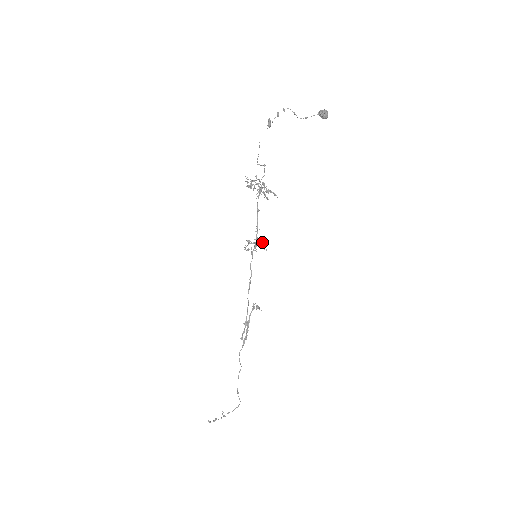
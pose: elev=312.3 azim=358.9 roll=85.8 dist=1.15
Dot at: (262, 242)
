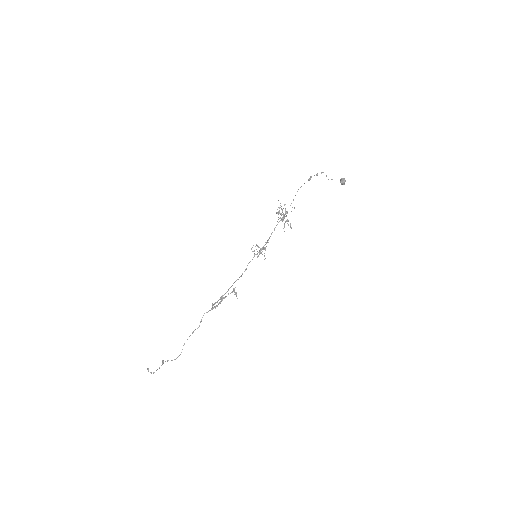
Dot at: (265, 250)
